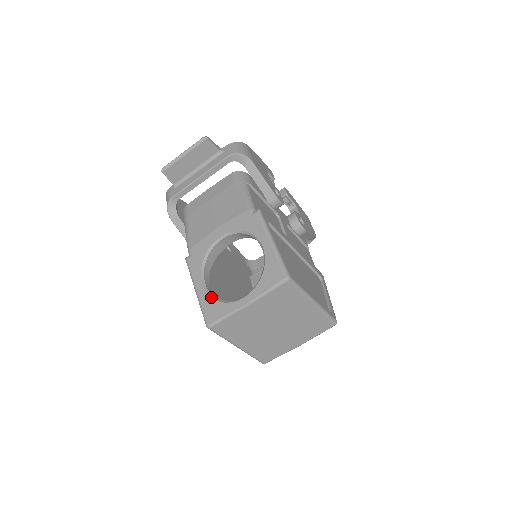
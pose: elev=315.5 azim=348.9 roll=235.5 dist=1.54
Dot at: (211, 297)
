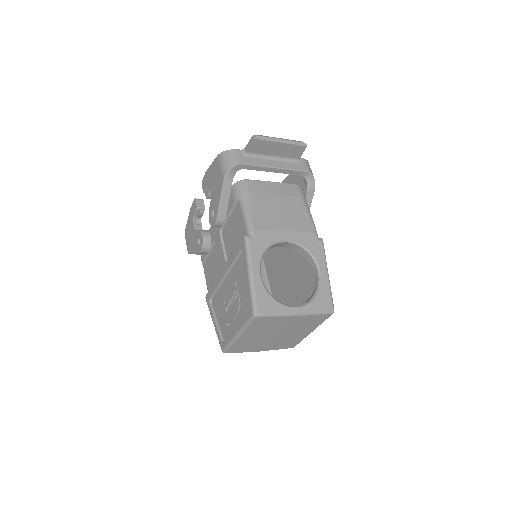
Dot at: (267, 290)
